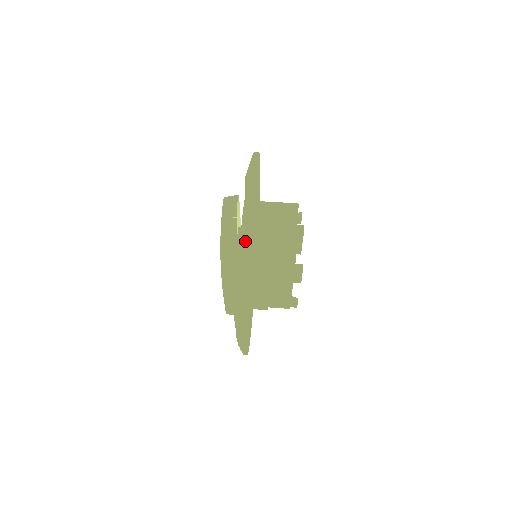
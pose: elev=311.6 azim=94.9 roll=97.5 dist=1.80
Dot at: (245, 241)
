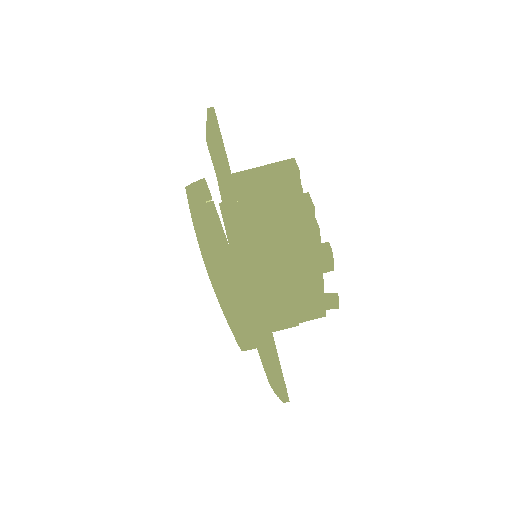
Dot at: (237, 217)
